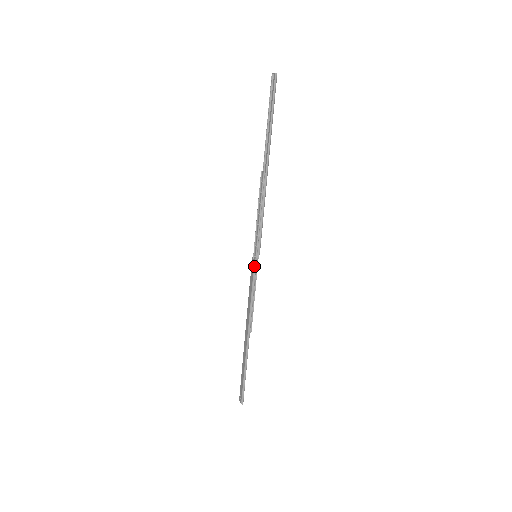
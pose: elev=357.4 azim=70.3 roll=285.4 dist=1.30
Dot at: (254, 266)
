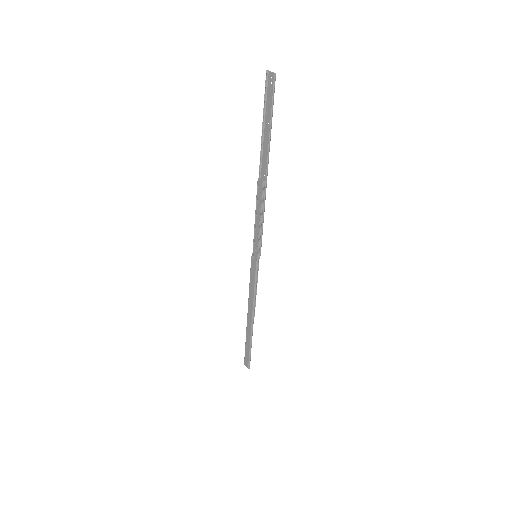
Dot at: (256, 266)
